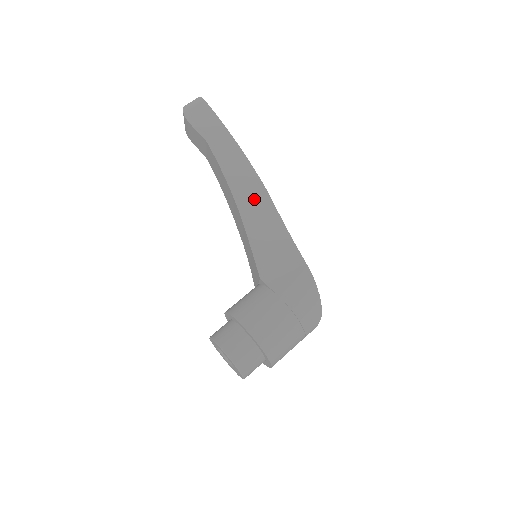
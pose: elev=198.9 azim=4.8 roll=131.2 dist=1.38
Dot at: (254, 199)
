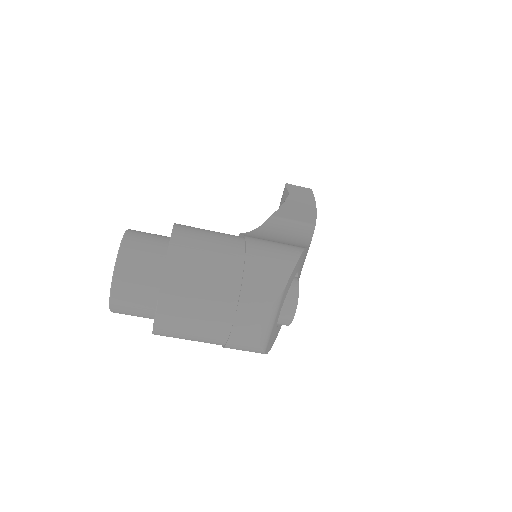
Dot at: (296, 219)
